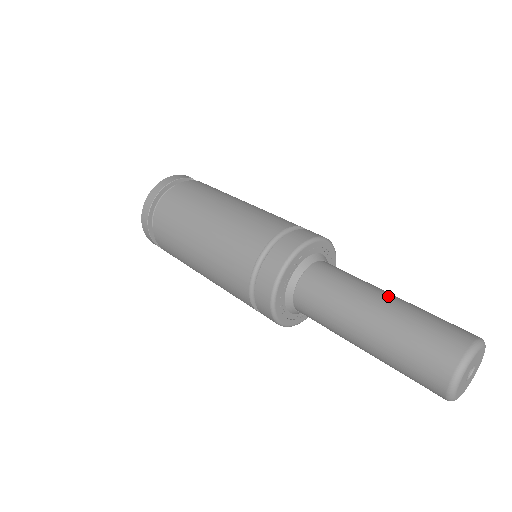
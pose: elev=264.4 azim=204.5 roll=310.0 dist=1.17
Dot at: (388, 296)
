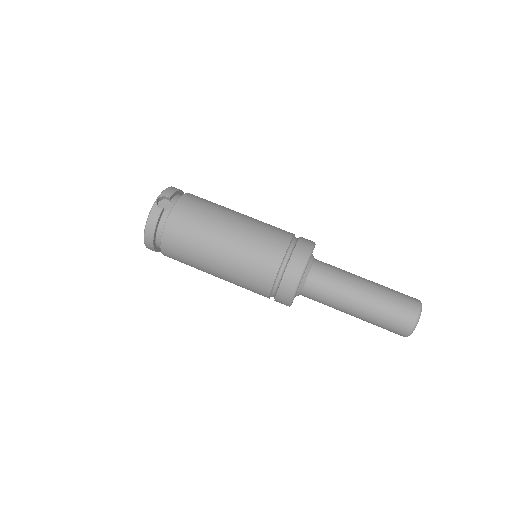
Dot at: (362, 297)
